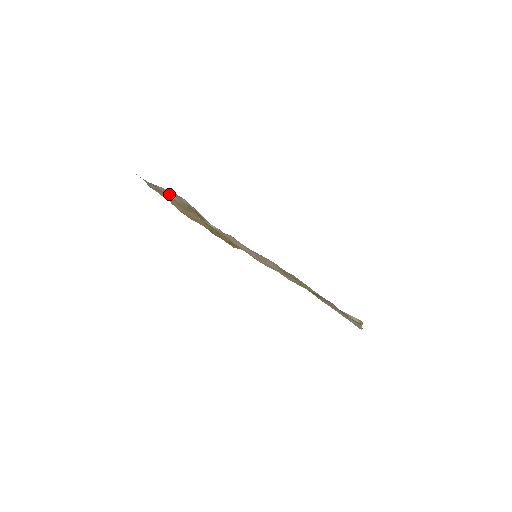
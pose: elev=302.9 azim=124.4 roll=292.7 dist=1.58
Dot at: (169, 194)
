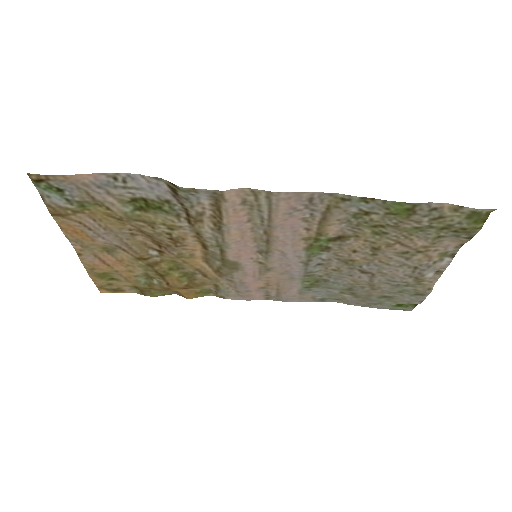
Dot at: (100, 189)
